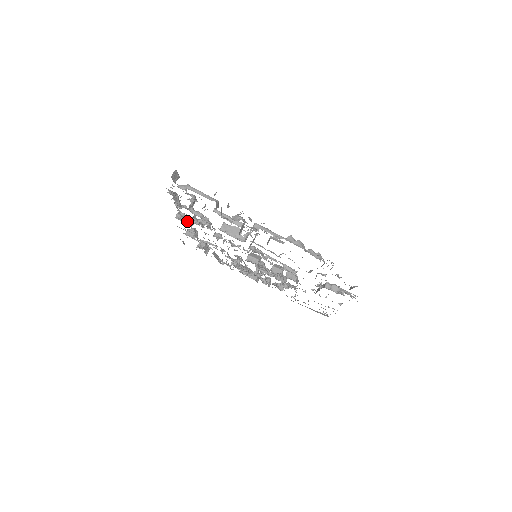
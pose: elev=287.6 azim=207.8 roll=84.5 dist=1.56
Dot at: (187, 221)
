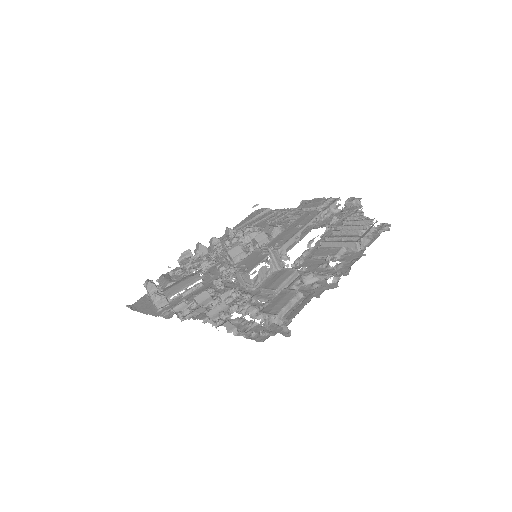
Dot at: (188, 308)
